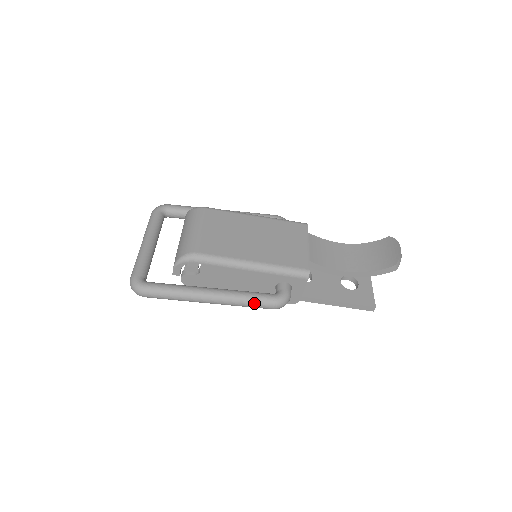
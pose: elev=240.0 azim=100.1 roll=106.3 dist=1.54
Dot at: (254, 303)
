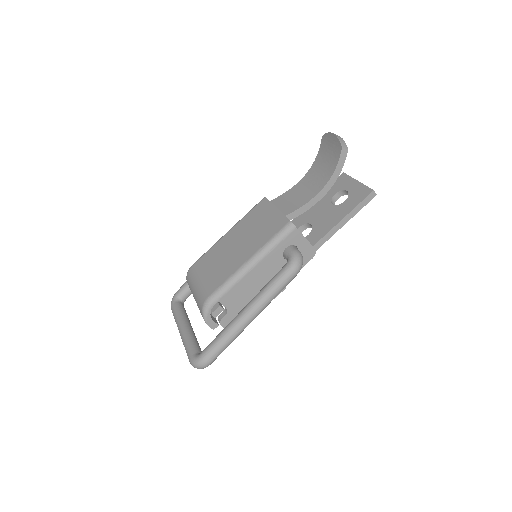
Dot at: (279, 285)
